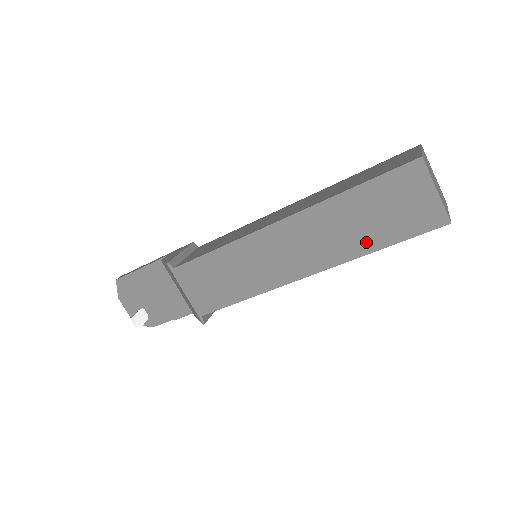
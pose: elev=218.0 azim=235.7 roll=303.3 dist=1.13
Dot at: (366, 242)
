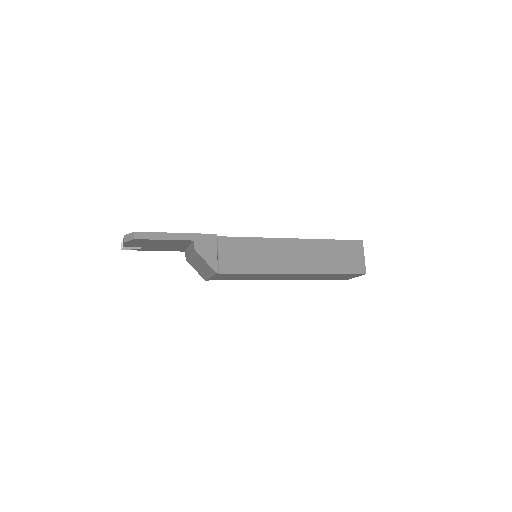
Dot at: occluded
